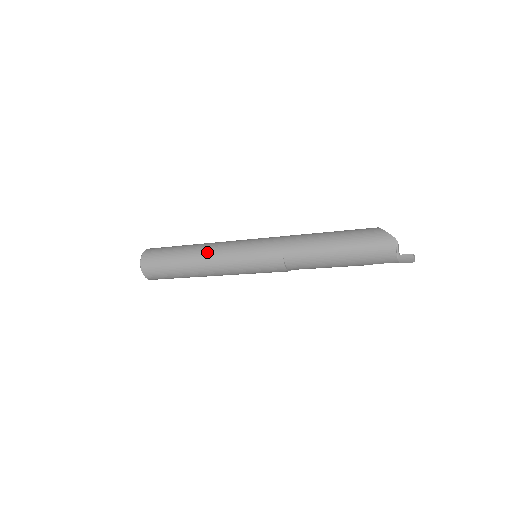
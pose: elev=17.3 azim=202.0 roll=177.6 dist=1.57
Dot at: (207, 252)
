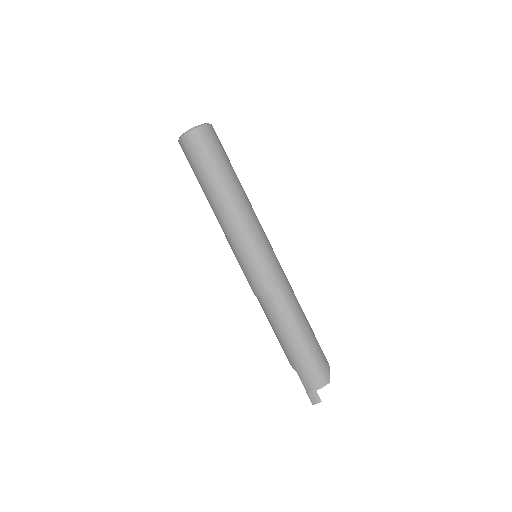
Dot at: (245, 205)
